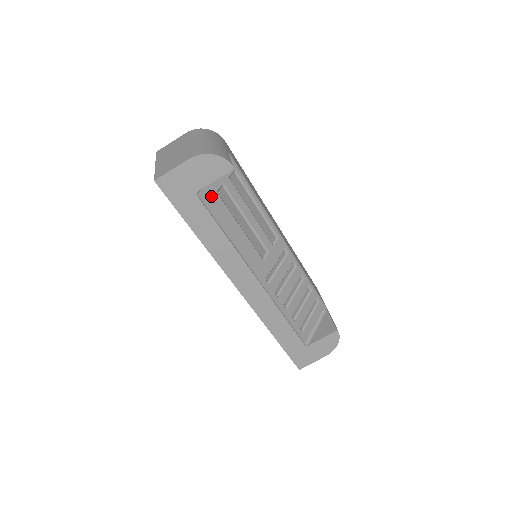
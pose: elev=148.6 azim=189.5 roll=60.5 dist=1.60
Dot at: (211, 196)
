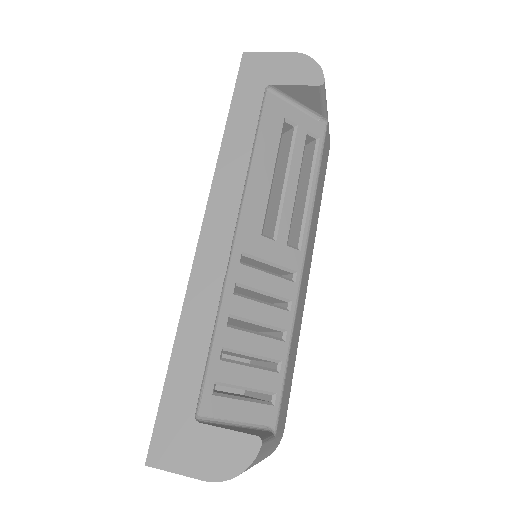
Dot at: (276, 111)
